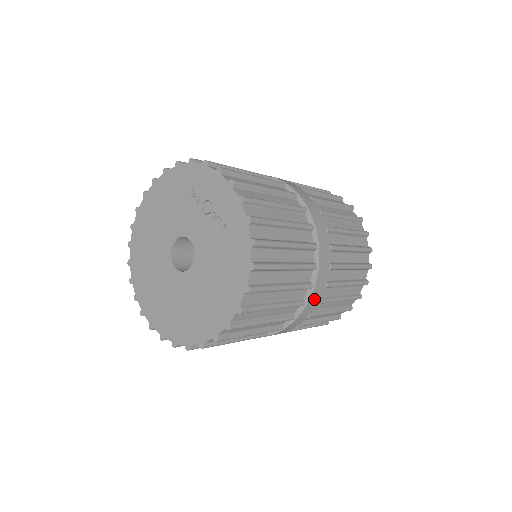
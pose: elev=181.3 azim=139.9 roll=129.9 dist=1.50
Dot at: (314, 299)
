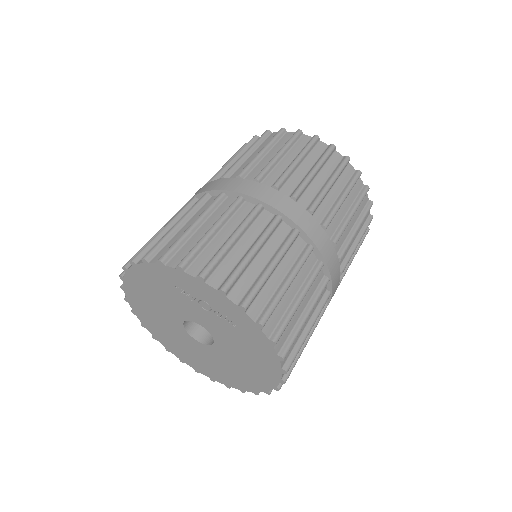
Dot at: occluded
